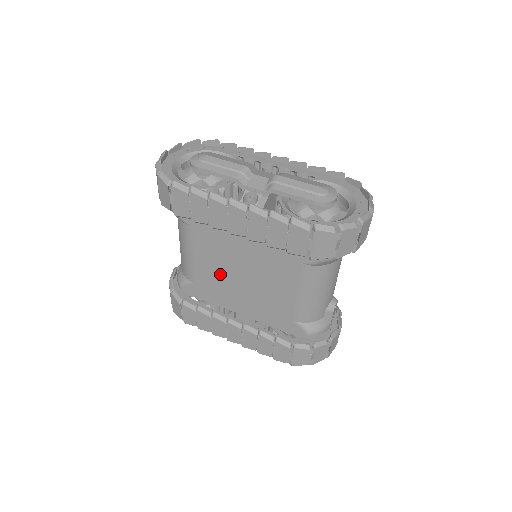
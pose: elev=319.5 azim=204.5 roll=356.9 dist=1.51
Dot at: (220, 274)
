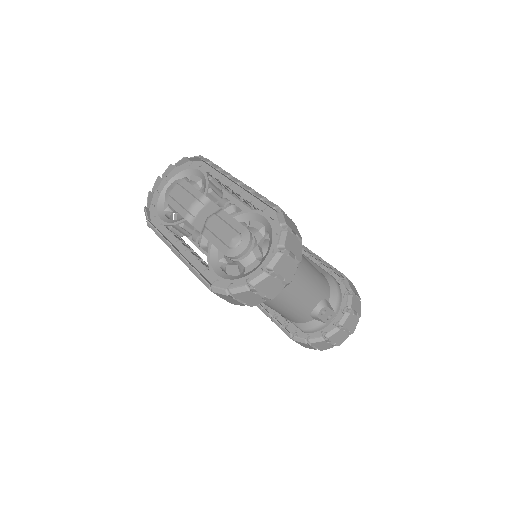
Dot at: occluded
